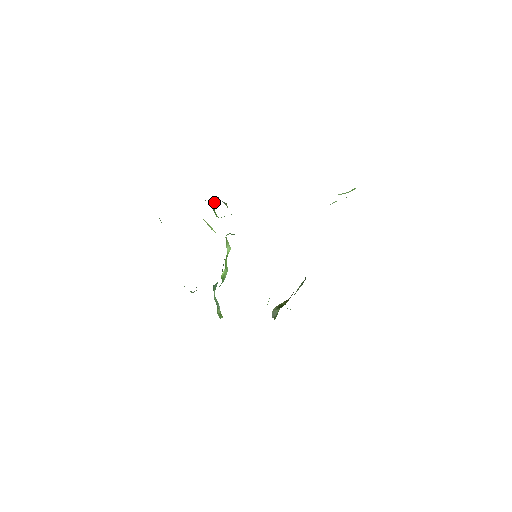
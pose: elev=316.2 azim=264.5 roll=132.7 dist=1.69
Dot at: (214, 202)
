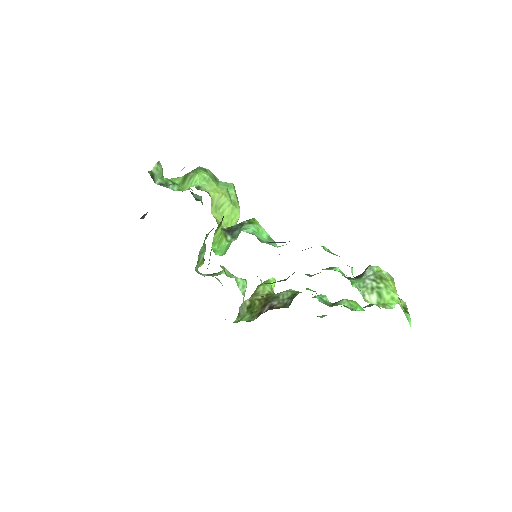
Dot at: occluded
